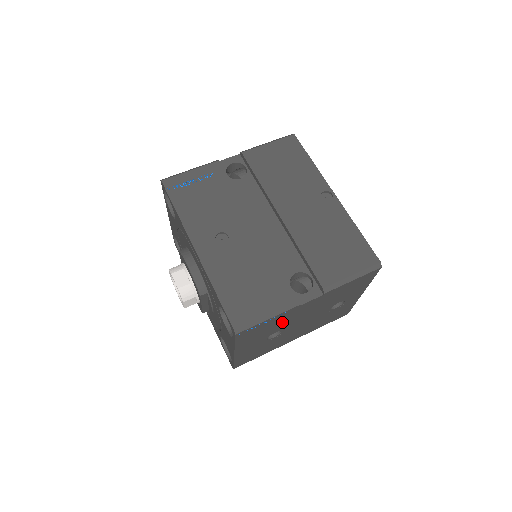
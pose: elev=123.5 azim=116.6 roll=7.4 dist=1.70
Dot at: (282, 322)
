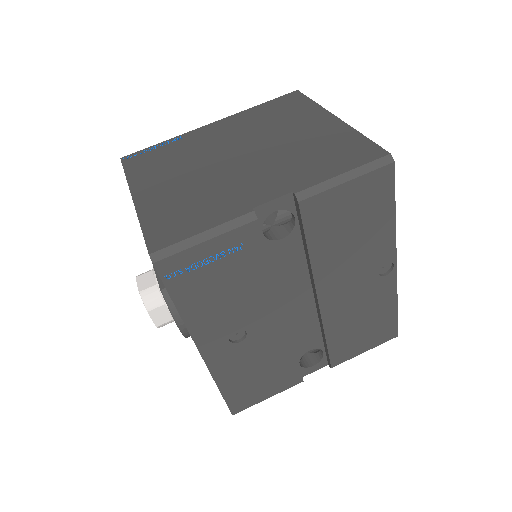
Dot at: occluded
